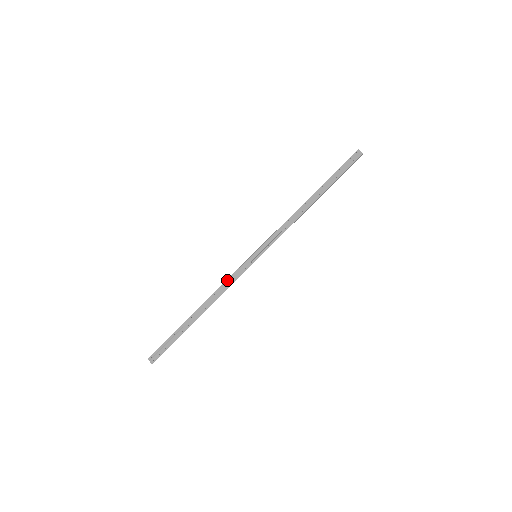
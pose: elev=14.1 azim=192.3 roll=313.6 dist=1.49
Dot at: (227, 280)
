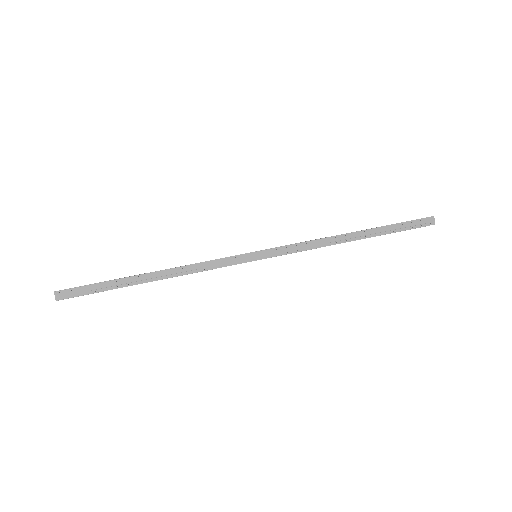
Dot at: (207, 262)
